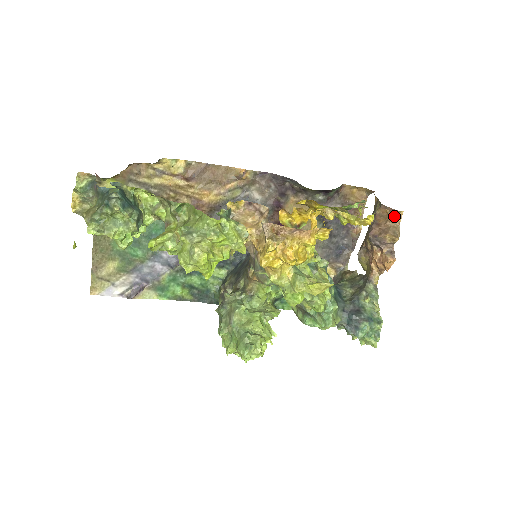
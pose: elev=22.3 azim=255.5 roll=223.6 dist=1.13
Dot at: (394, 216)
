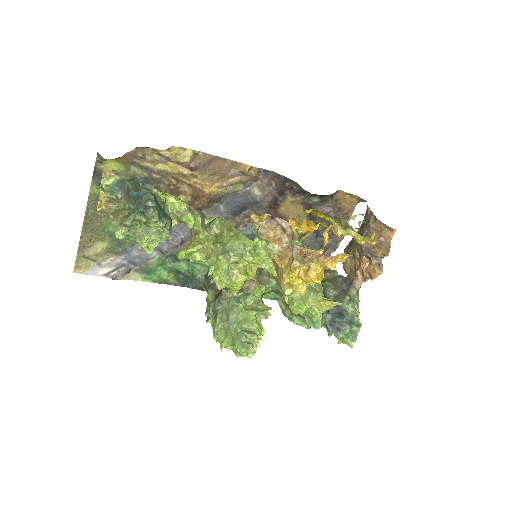
Dot at: (387, 232)
